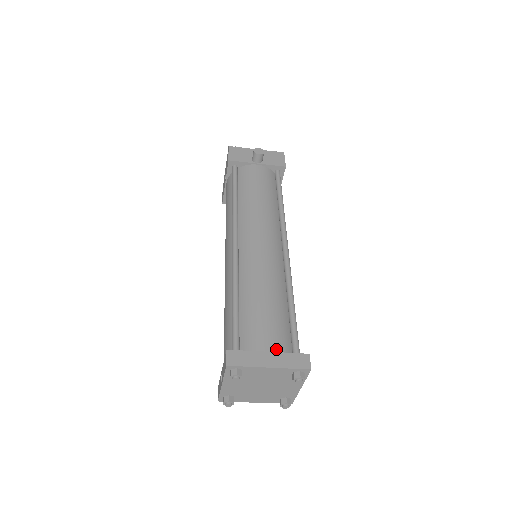
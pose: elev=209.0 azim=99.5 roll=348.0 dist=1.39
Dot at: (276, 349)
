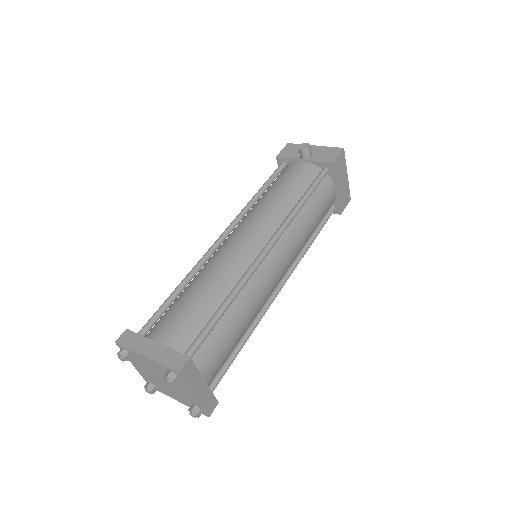
Dot at: (167, 342)
